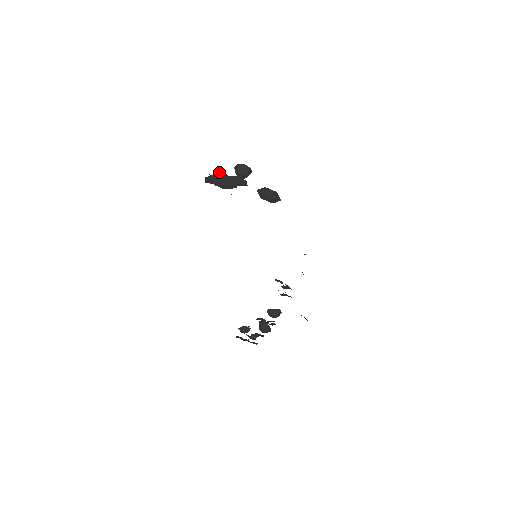
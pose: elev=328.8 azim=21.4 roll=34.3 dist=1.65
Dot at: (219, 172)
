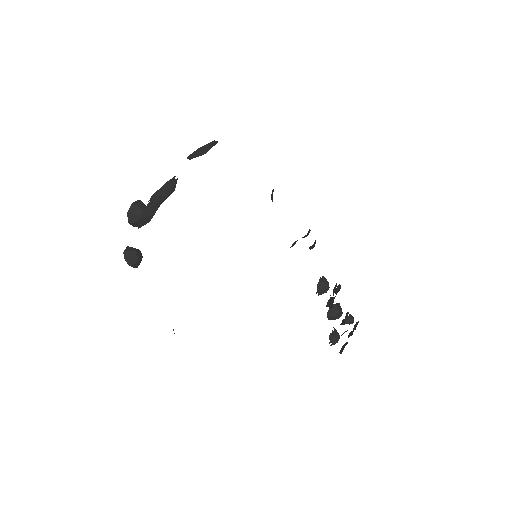
Dot at: (124, 251)
